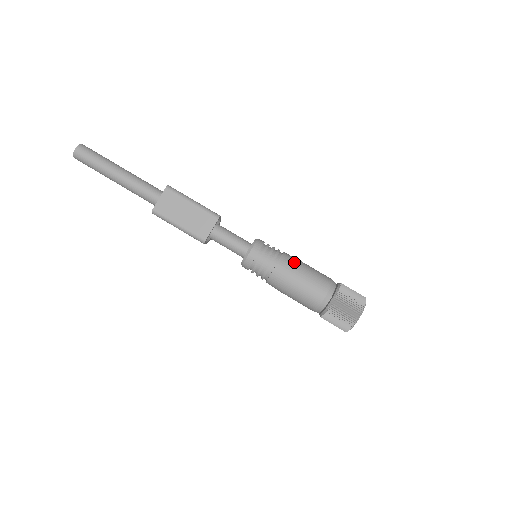
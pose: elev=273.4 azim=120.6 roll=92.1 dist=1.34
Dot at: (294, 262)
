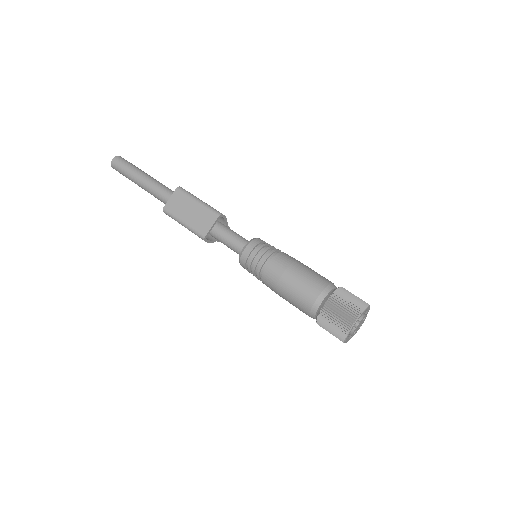
Dot at: (289, 260)
